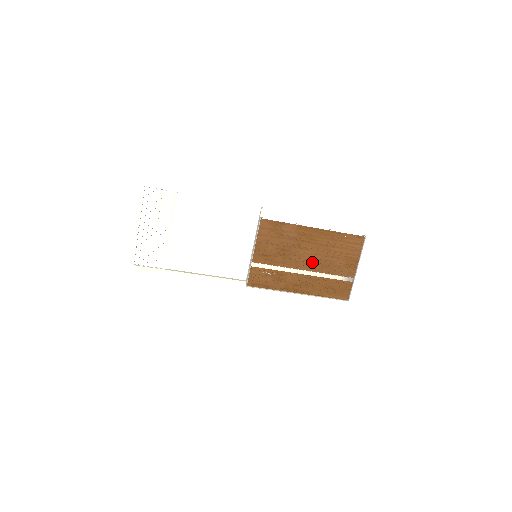
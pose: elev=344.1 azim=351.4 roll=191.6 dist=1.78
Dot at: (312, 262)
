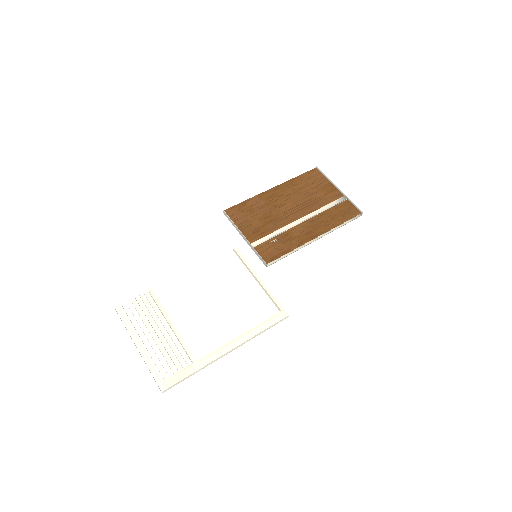
Dot at: (299, 210)
